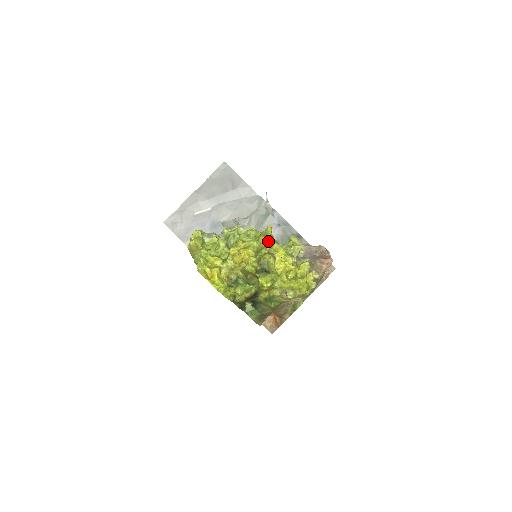
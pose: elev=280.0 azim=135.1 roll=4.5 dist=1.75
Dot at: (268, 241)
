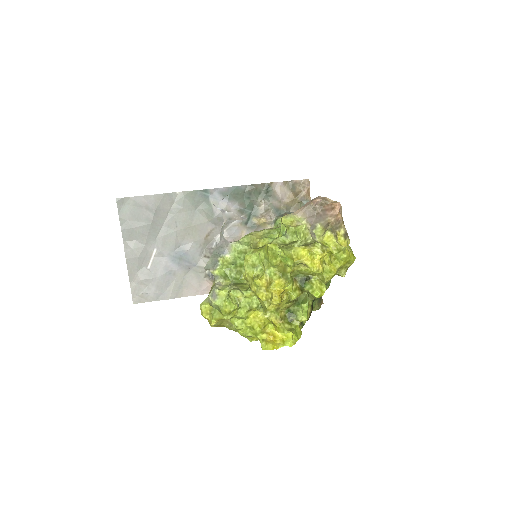
Dot at: (286, 259)
